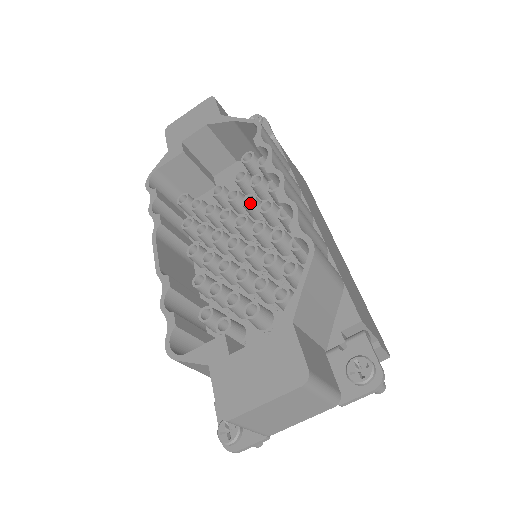
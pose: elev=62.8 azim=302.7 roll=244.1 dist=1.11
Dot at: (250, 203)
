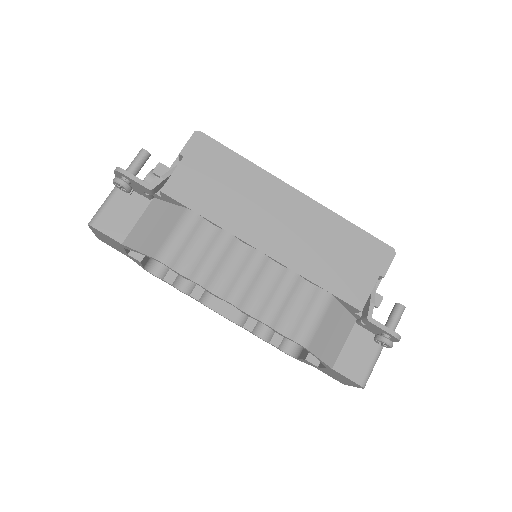
Dot at: occluded
